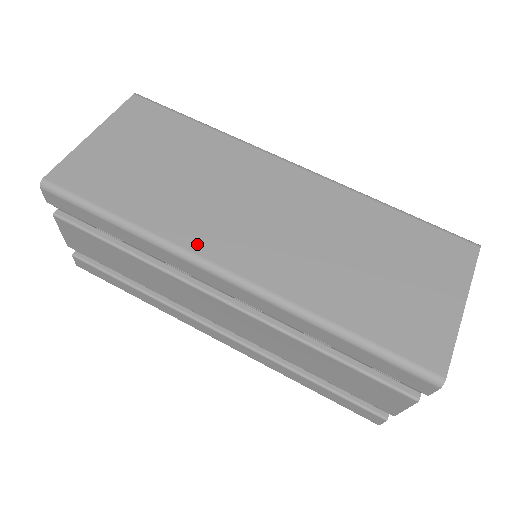
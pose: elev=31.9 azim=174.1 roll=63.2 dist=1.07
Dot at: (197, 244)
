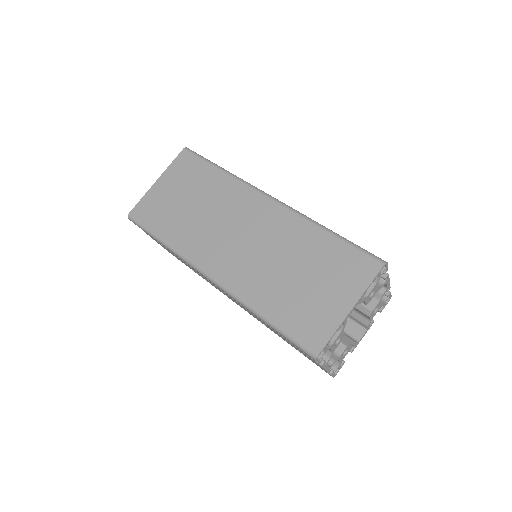
Dot at: (197, 257)
